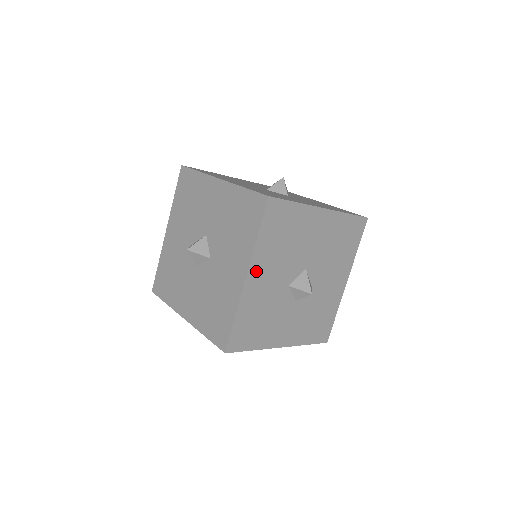
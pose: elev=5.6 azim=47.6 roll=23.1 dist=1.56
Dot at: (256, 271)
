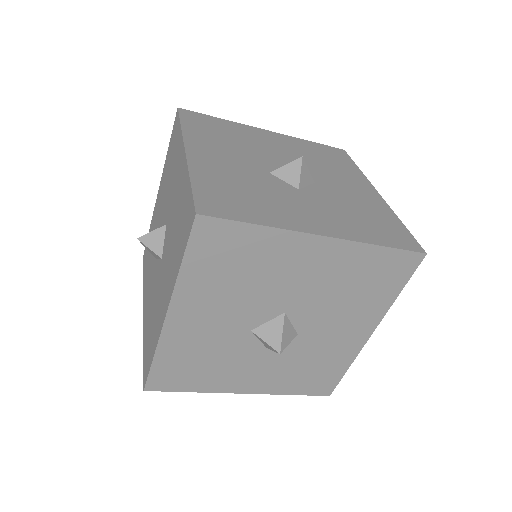
Dot at: (184, 309)
